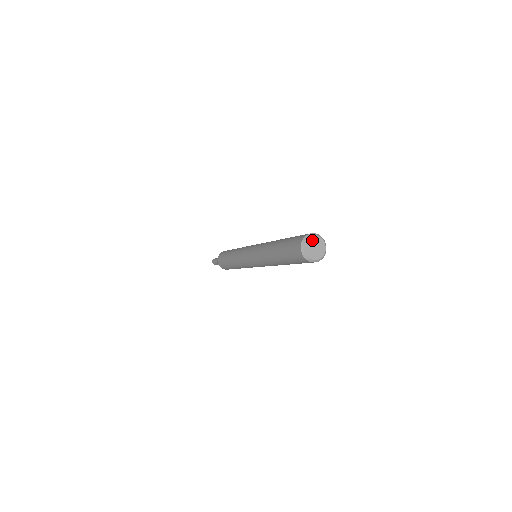
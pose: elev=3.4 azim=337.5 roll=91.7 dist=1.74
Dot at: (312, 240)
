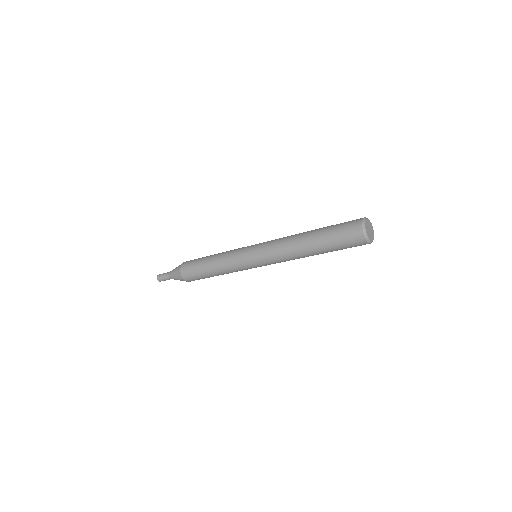
Dot at: (367, 225)
